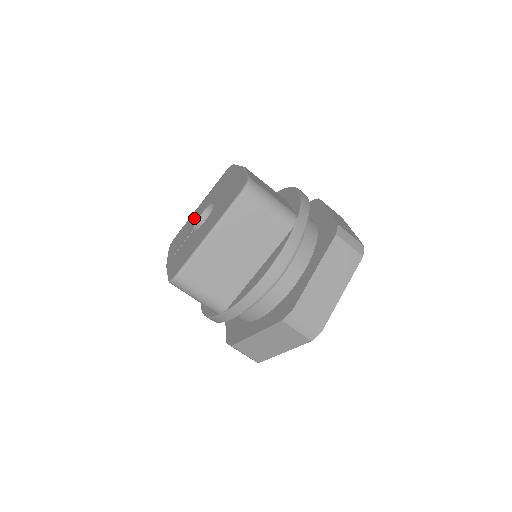
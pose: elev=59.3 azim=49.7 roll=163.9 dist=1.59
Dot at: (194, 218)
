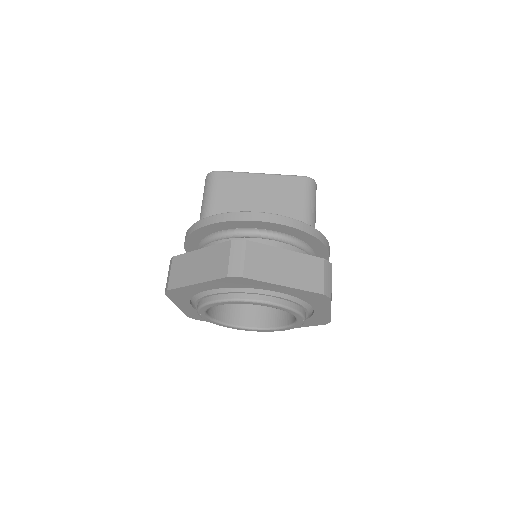
Dot at: occluded
